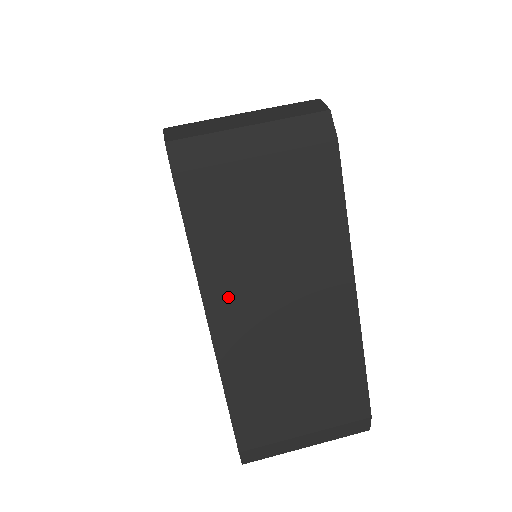
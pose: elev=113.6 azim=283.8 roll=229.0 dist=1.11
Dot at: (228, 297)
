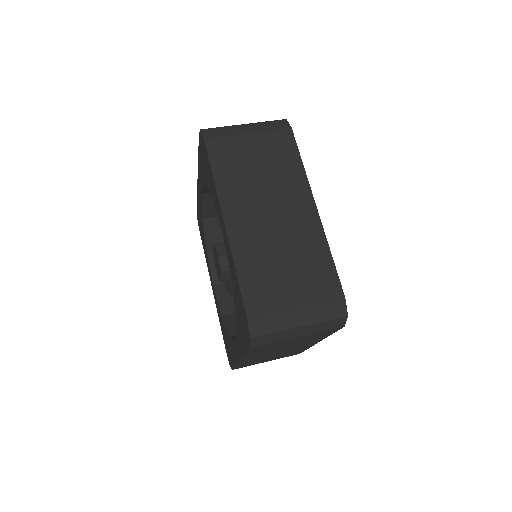
Dot at: (236, 204)
